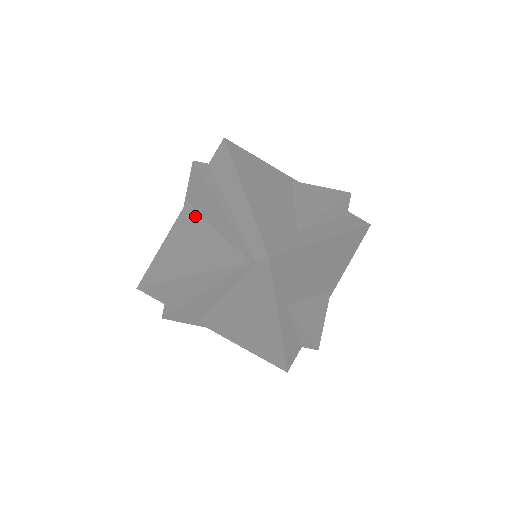
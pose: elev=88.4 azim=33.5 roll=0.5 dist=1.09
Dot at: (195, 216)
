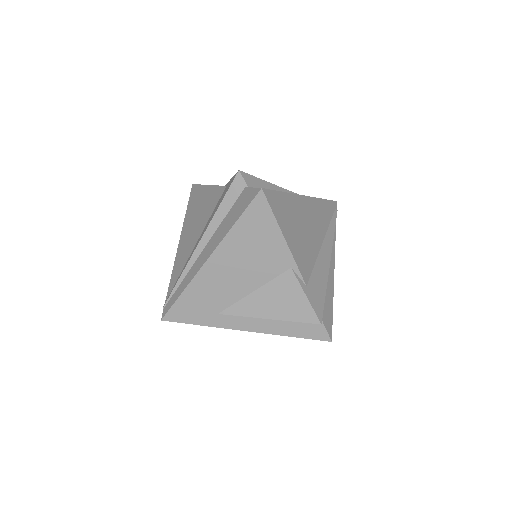
Dot at: (211, 211)
